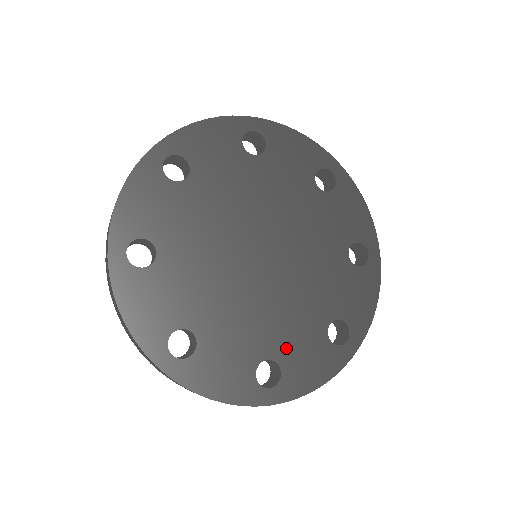
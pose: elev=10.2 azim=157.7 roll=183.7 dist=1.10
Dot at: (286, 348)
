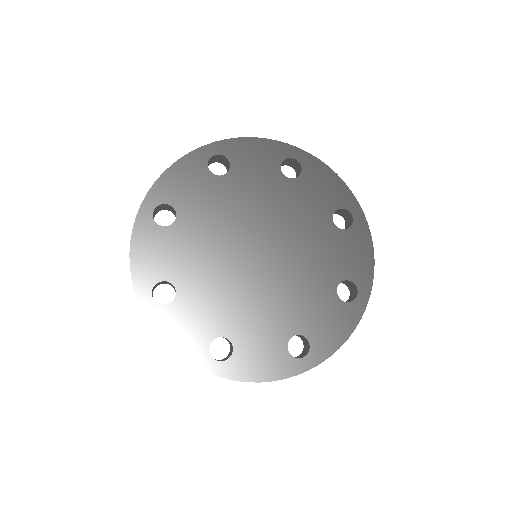
Dot at: (306, 321)
